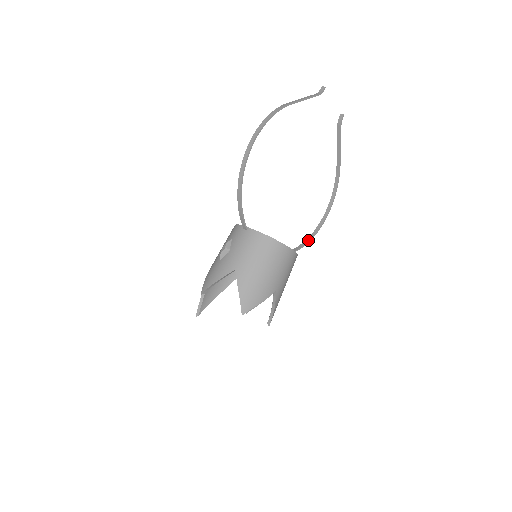
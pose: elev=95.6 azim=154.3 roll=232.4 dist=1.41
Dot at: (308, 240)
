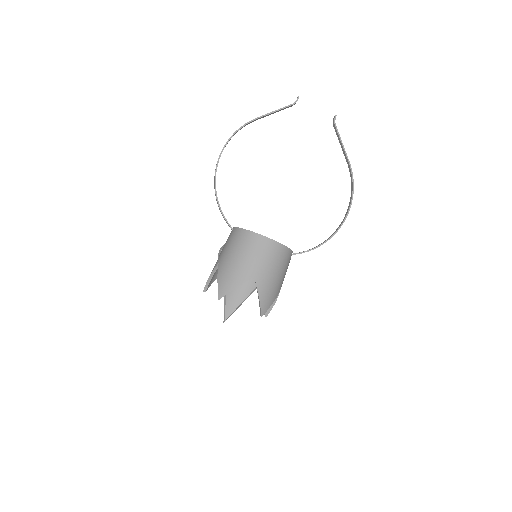
Dot at: (326, 240)
